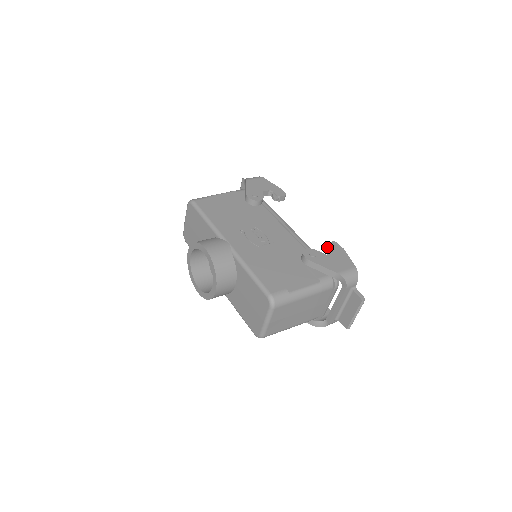
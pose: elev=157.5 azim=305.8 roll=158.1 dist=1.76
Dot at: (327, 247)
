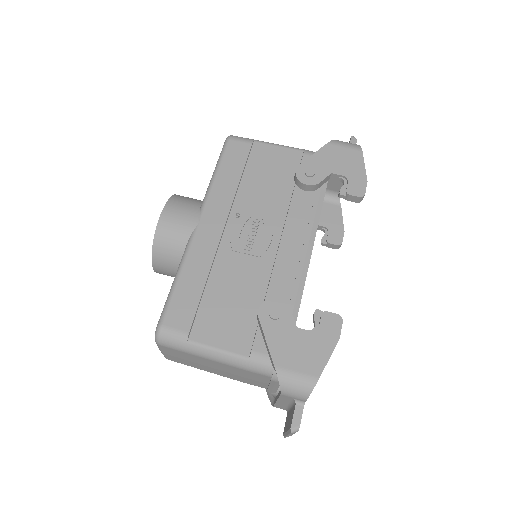
Dot at: (318, 316)
